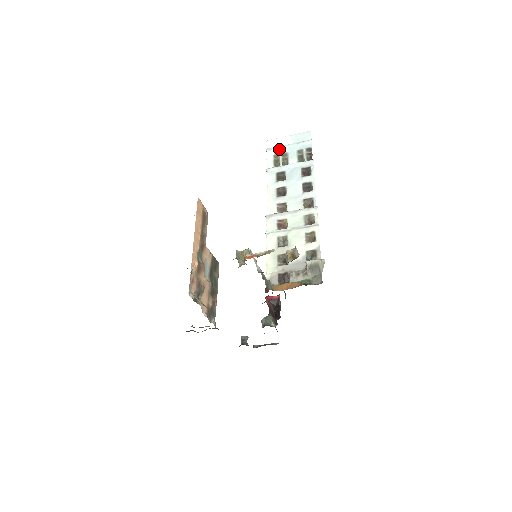
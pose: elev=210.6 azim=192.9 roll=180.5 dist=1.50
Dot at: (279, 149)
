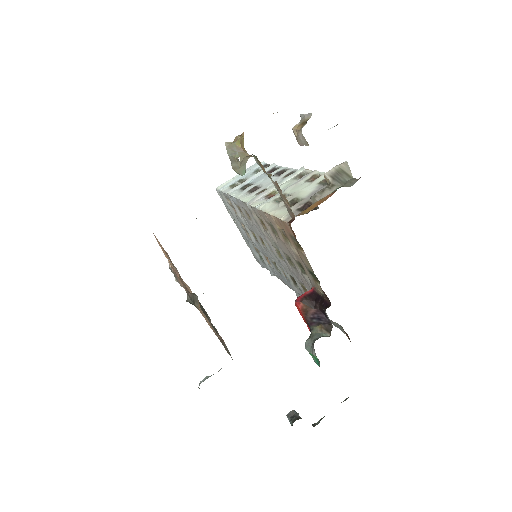
Dot at: (233, 182)
